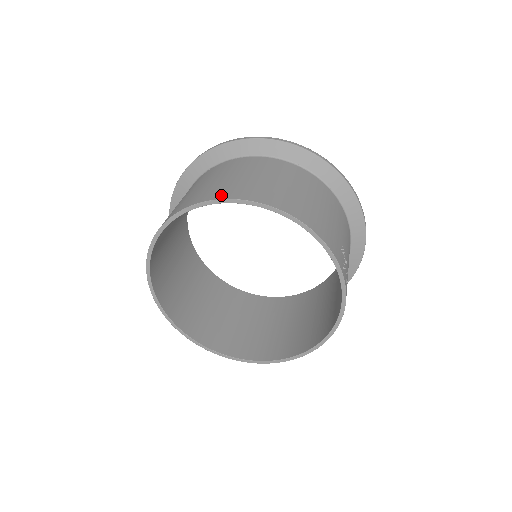
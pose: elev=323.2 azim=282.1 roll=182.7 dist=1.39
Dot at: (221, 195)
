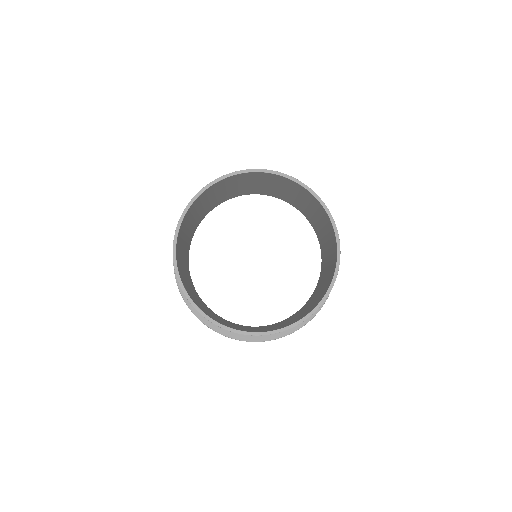
Dot at: occluded
